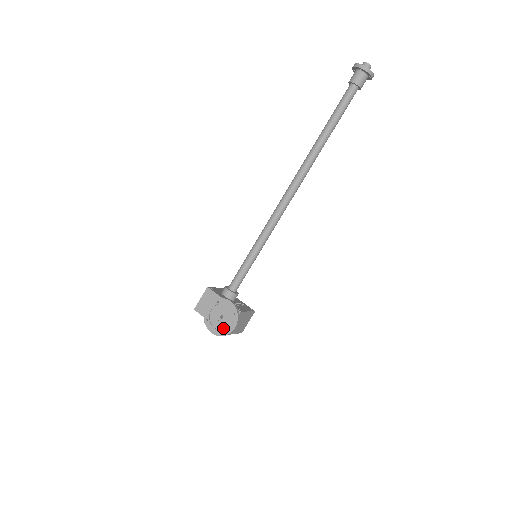
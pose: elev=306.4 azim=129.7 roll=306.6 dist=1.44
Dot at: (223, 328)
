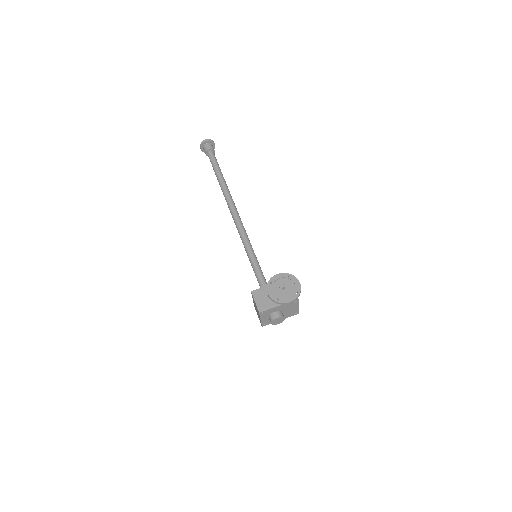
Dot at: (293, 292)
